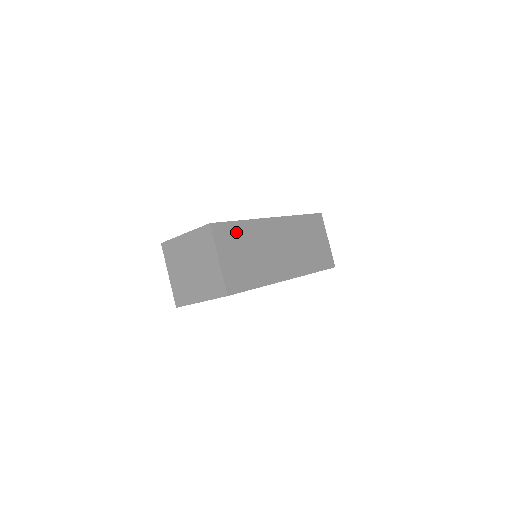
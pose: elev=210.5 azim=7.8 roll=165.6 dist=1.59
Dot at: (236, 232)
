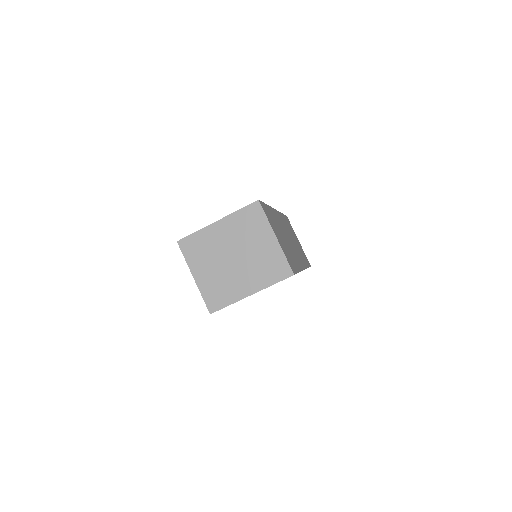
Dot at: (270, 215)
